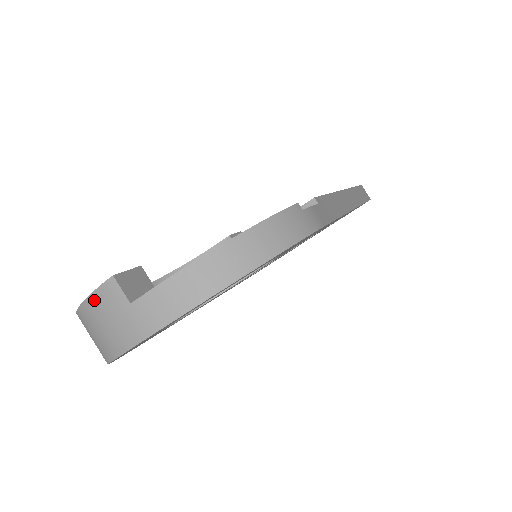
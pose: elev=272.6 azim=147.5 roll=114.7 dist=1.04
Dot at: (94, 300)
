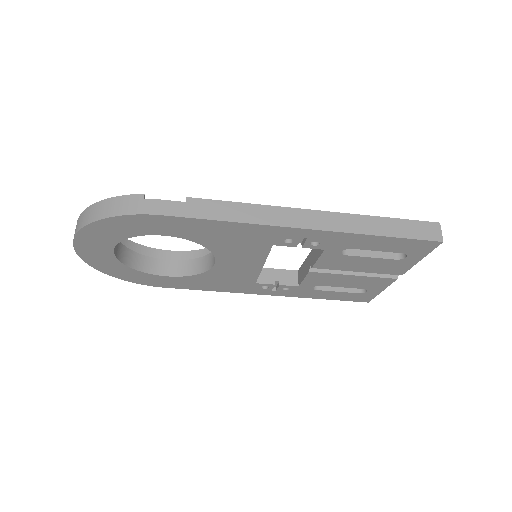
Dot at: occluded
